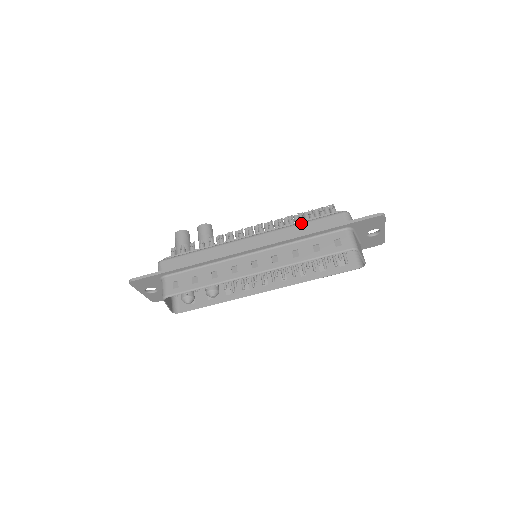
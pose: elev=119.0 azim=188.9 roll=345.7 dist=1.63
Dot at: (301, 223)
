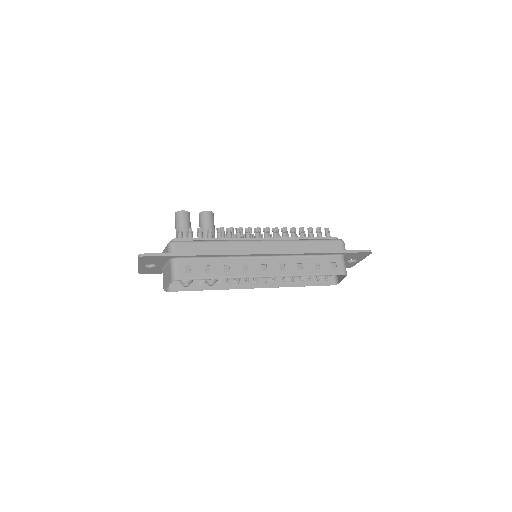
Dot at: (307, 240)
